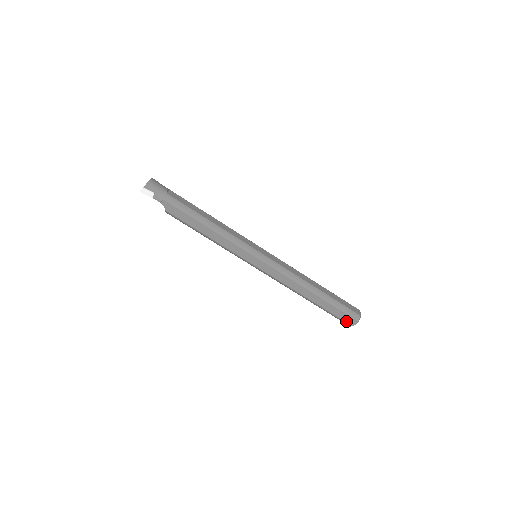
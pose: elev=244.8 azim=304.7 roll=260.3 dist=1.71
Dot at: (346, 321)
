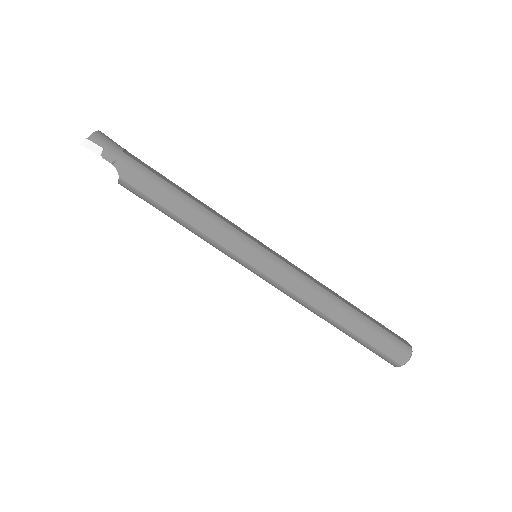
Dot at: (392, 357)
